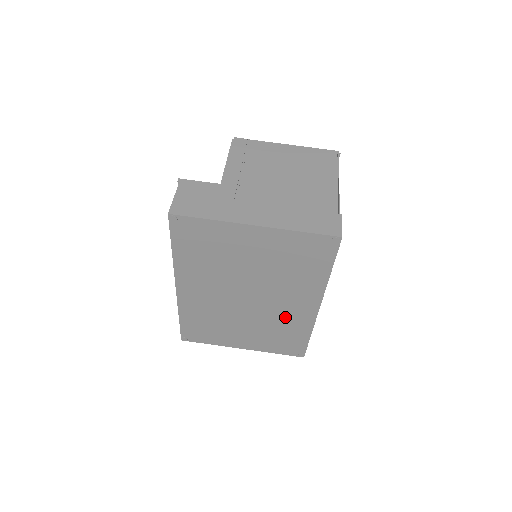
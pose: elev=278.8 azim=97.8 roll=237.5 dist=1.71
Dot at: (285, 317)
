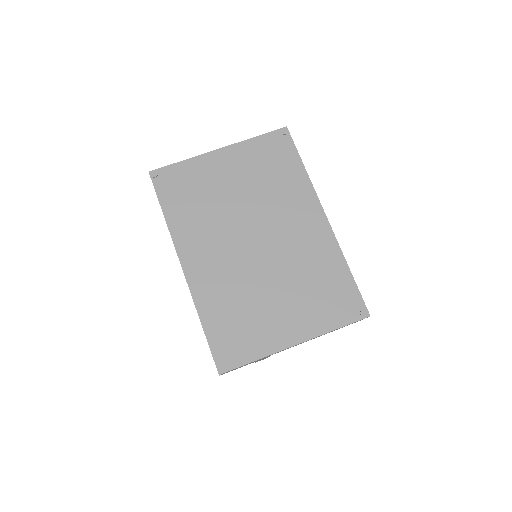
Dot at: (305, 251)
